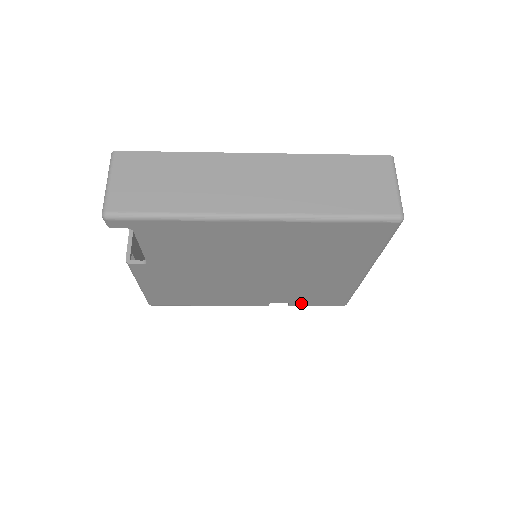
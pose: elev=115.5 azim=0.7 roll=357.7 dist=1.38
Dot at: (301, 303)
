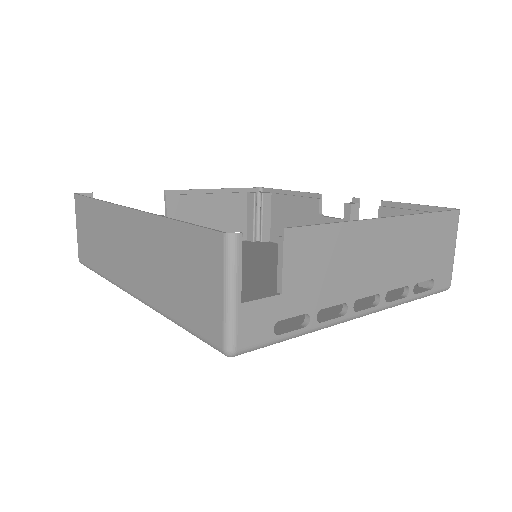
Dot at: occluded
